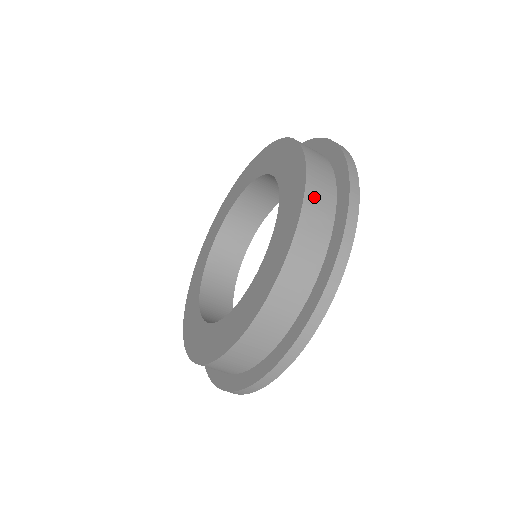
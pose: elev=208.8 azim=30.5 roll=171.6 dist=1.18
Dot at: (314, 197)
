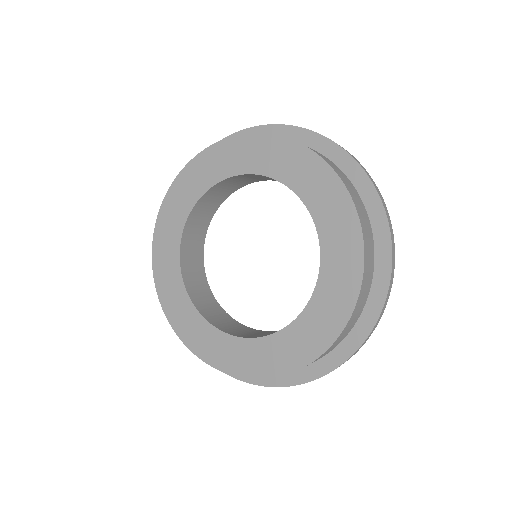
Dot at: (365, 232)
